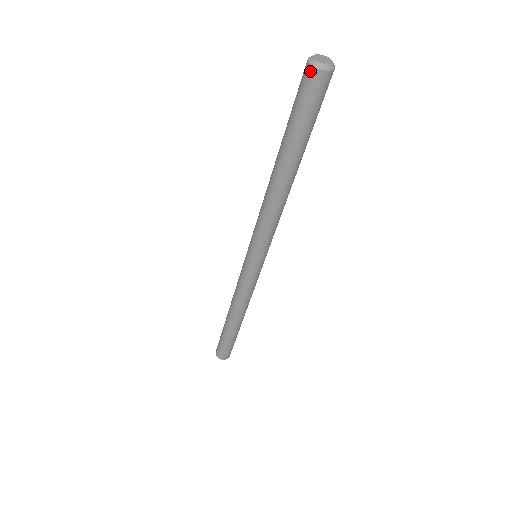
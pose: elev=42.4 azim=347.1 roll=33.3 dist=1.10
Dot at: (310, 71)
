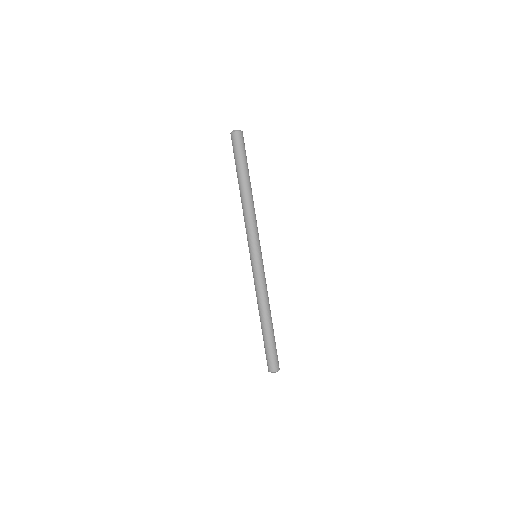
Dot at: (233, 135)
